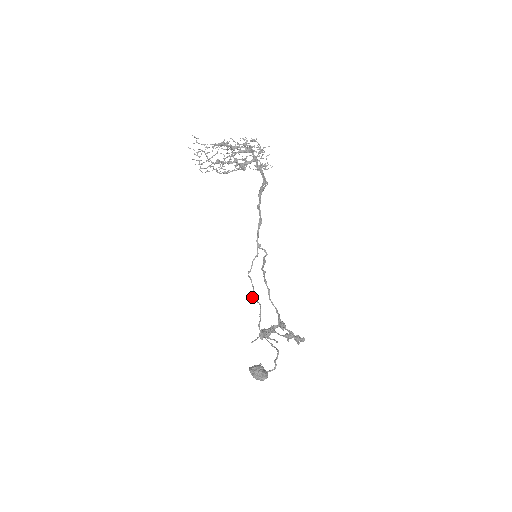
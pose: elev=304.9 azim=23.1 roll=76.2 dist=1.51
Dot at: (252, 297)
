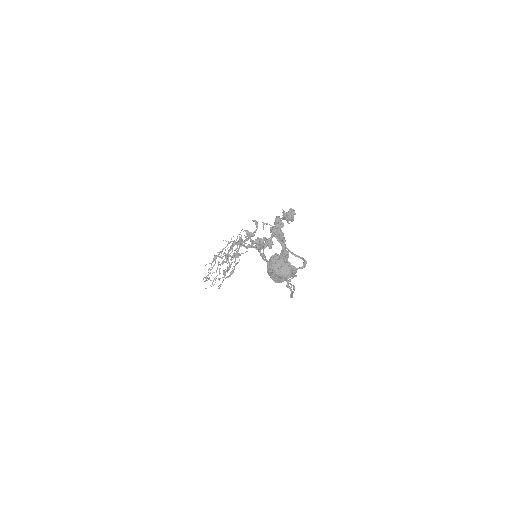
Dot at: occluded
